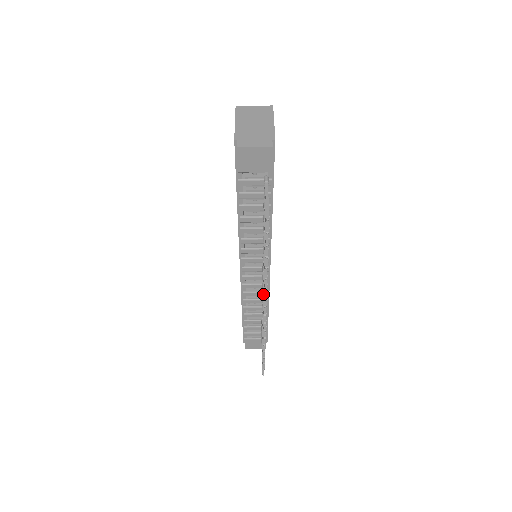
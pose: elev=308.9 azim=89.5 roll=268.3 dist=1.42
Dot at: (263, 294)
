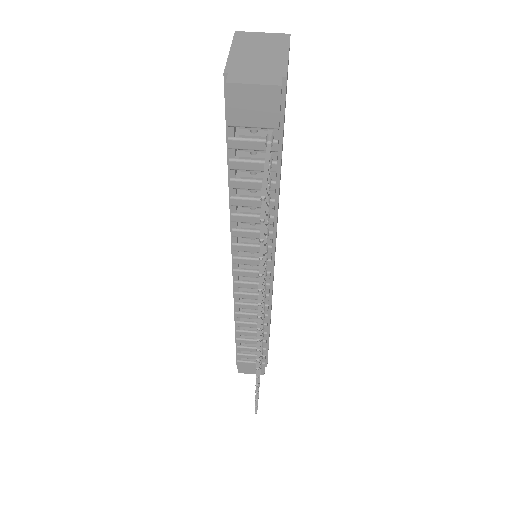
Dot at: occluded
